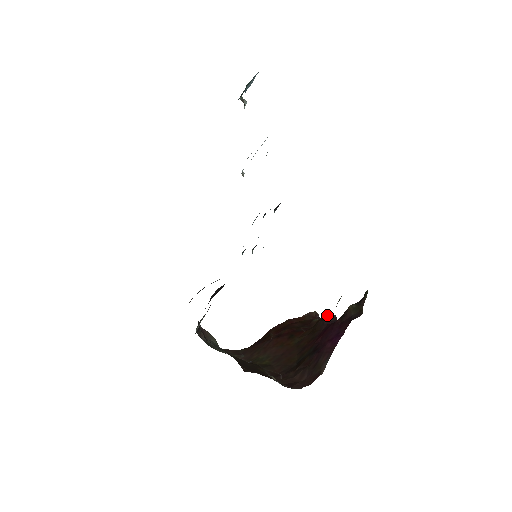
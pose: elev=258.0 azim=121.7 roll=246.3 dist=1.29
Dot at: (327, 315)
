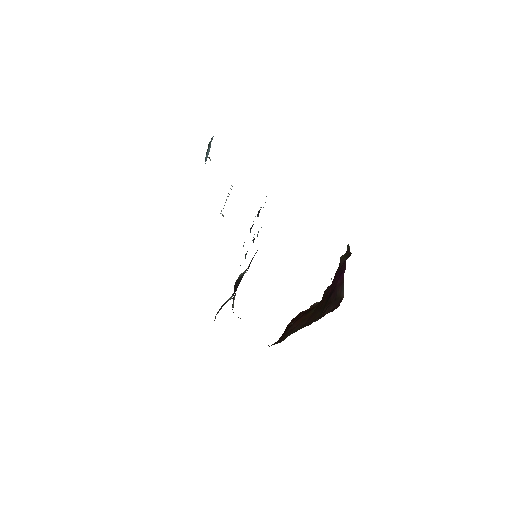
Dot at: occluded
